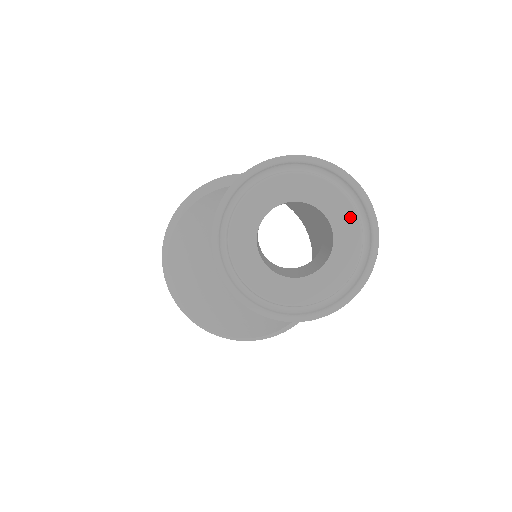
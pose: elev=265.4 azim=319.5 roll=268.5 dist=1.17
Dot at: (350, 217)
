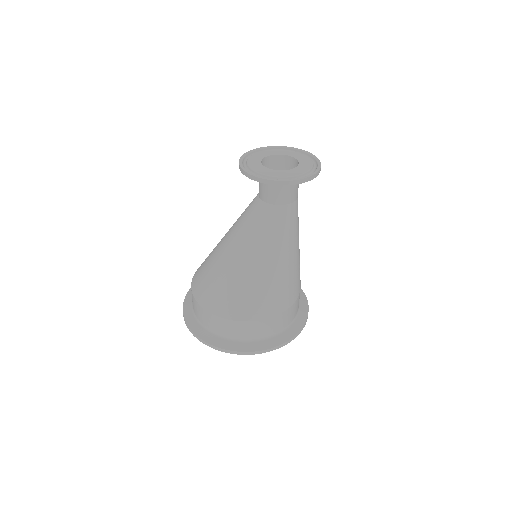
Dot at: (306, 159)
